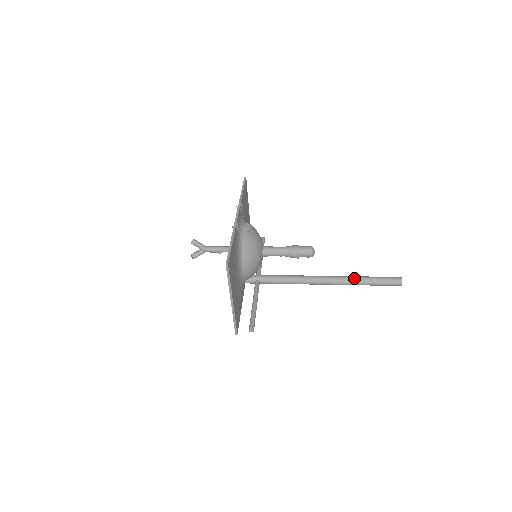
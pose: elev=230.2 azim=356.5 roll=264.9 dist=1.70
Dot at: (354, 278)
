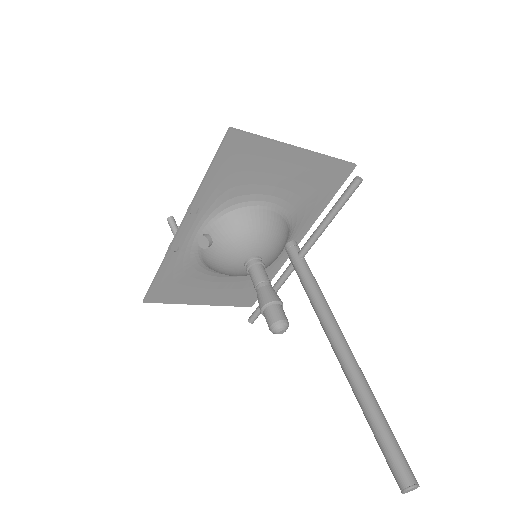
Dot at: (357, 398)
